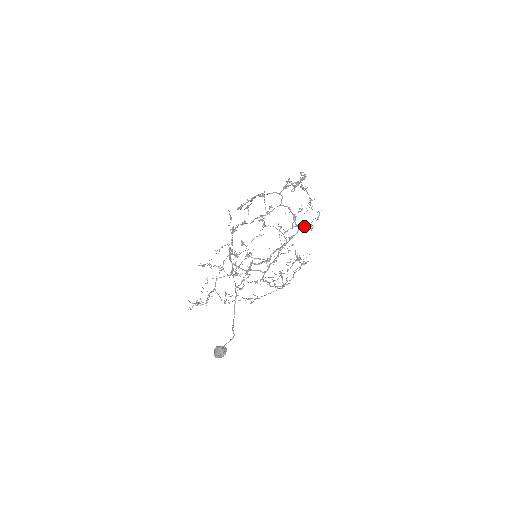
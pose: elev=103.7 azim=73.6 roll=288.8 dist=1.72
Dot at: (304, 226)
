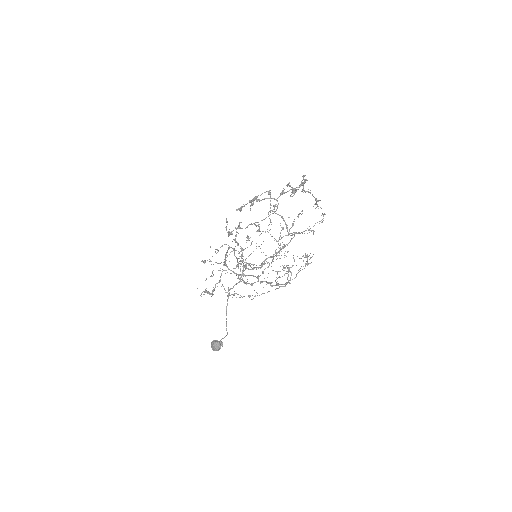
Dot at: (303, 231)
